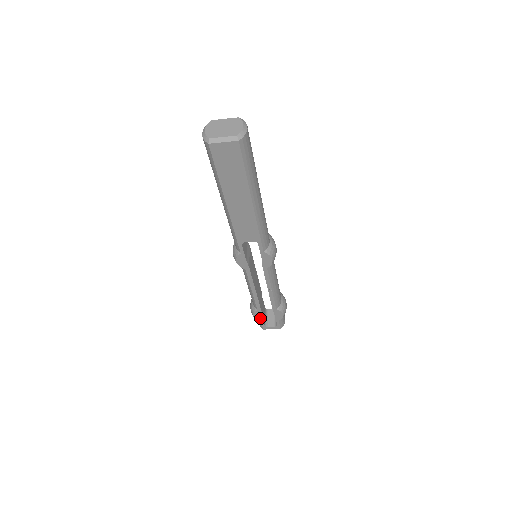
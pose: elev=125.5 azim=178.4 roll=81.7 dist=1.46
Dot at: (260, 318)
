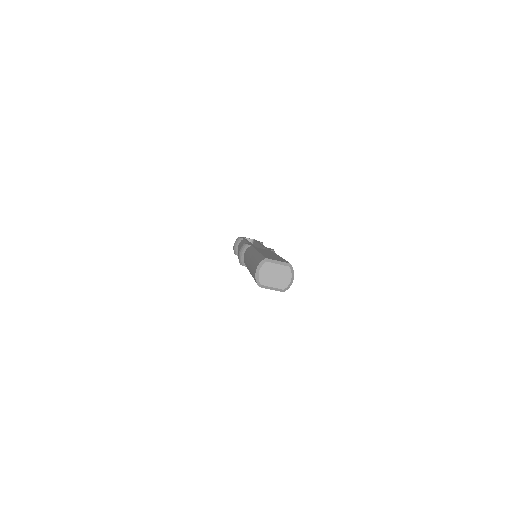
Dot at: occluded
